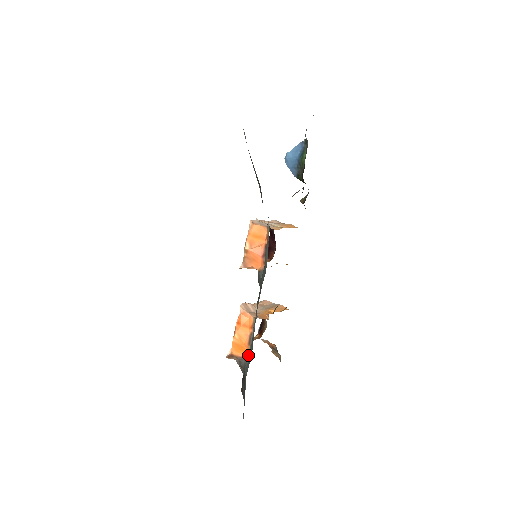
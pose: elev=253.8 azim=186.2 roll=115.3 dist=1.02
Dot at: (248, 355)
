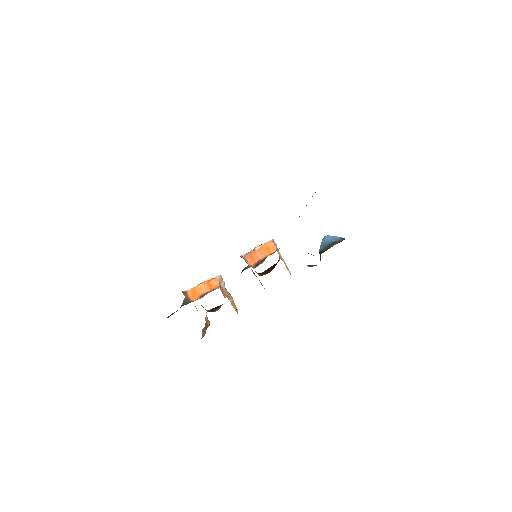
Dot at: (194, 300)
